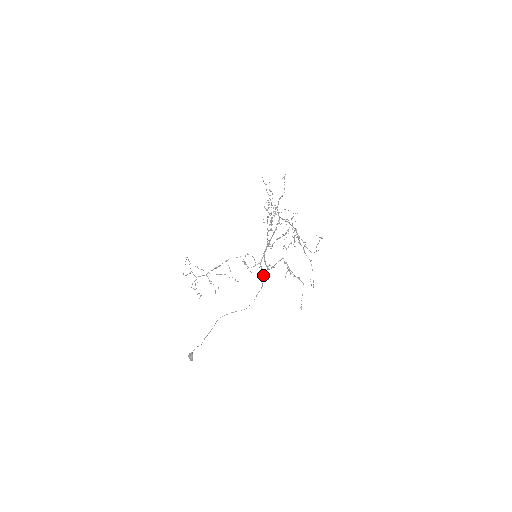
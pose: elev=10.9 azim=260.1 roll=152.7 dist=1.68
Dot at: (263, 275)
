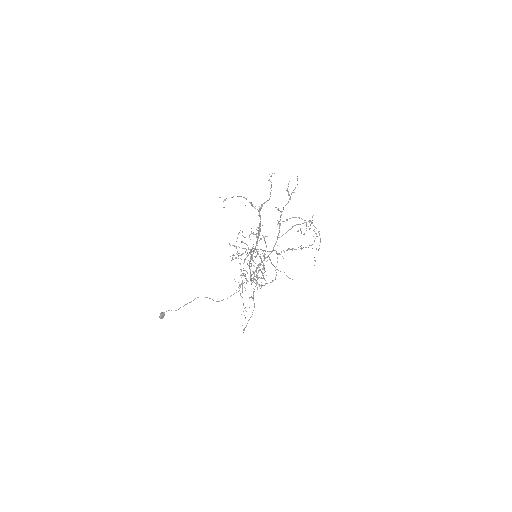
Dot at: (245, 278)
